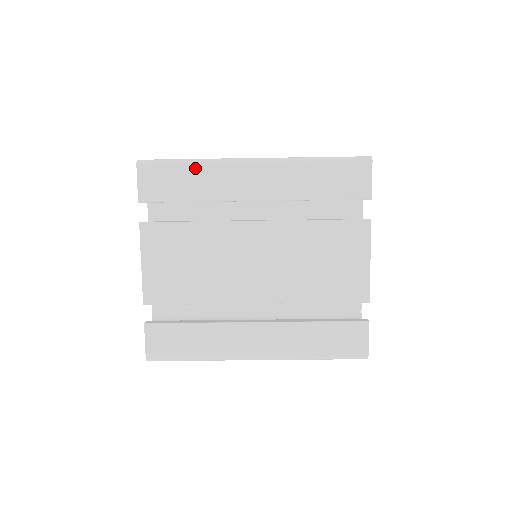
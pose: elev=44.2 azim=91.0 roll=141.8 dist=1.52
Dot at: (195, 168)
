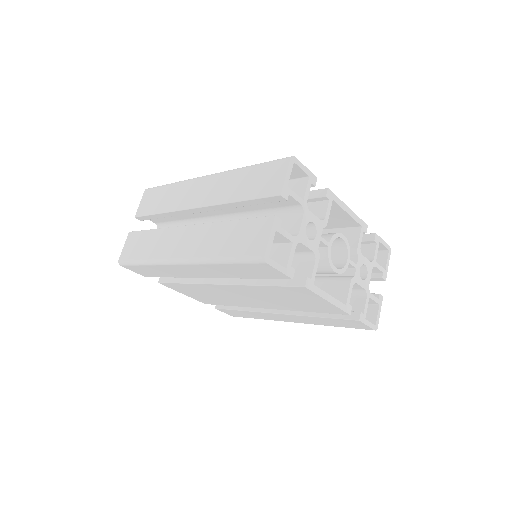
Dot at: (151, 267)
